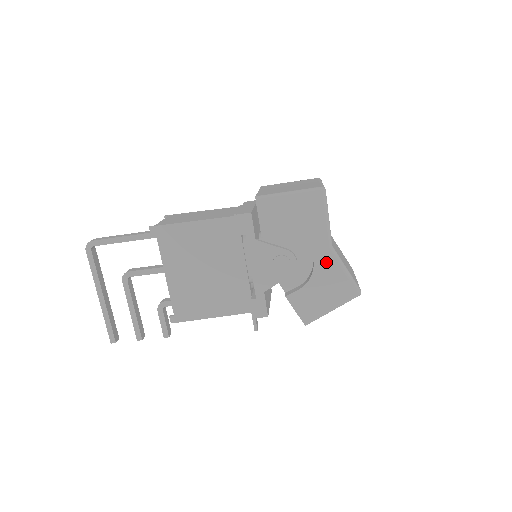
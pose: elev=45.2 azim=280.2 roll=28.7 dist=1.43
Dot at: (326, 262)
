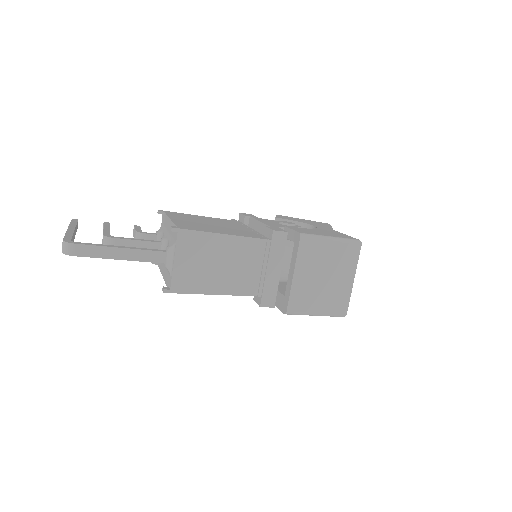
Dot at: occluded
